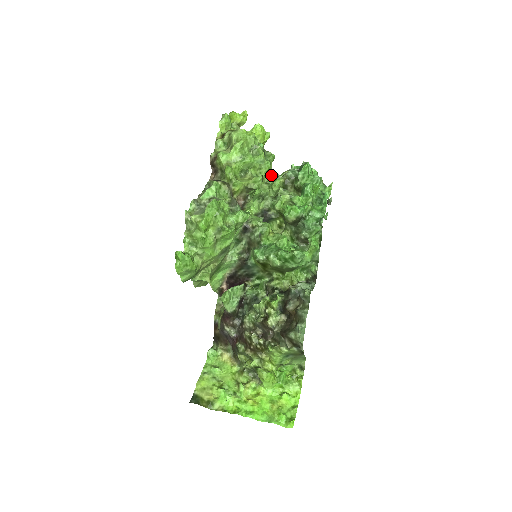
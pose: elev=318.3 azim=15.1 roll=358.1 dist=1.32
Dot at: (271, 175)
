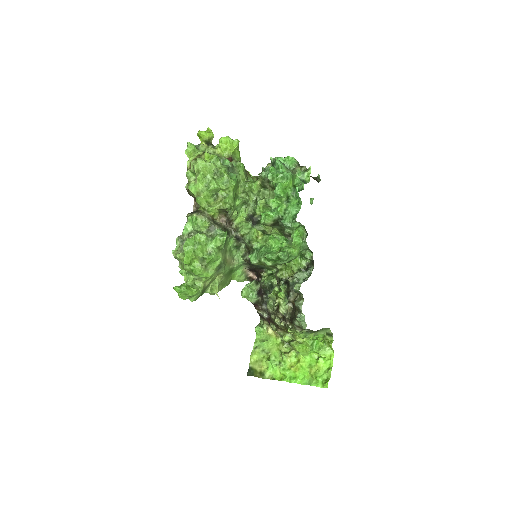
Dot at: (245, 184)
